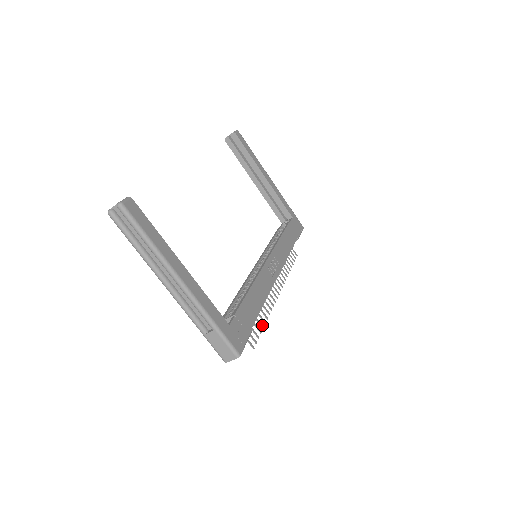
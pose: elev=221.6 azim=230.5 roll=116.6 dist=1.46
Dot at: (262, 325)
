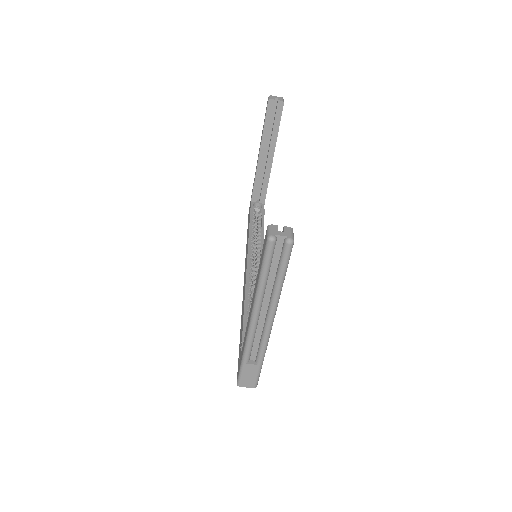
Dot at: occluded
